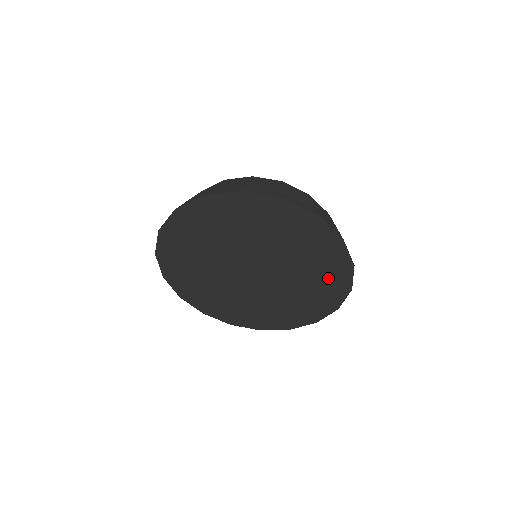
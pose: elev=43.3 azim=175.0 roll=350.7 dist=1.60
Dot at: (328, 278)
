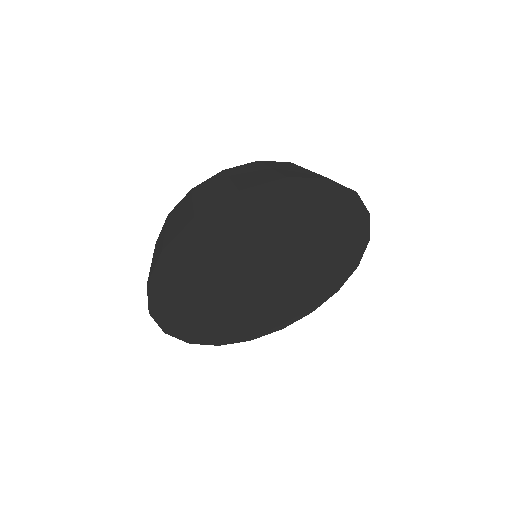
Dot at: (324, 210)
